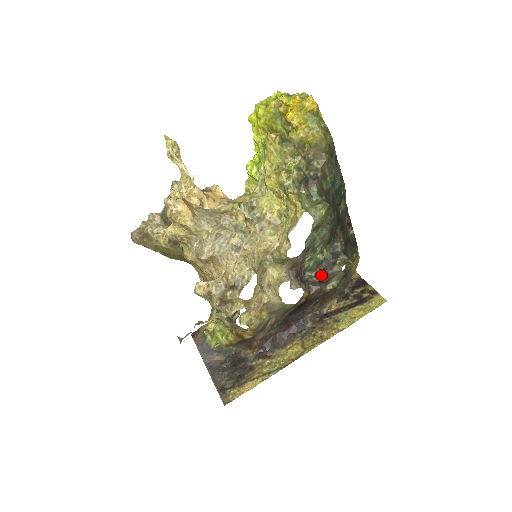
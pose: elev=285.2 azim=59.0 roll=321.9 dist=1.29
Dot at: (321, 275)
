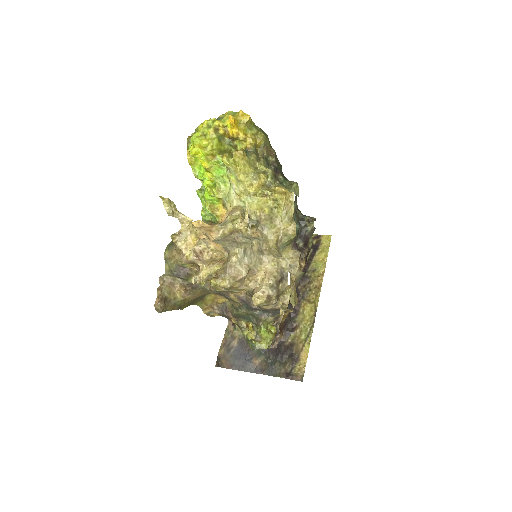
Dot at: (303, 240)
